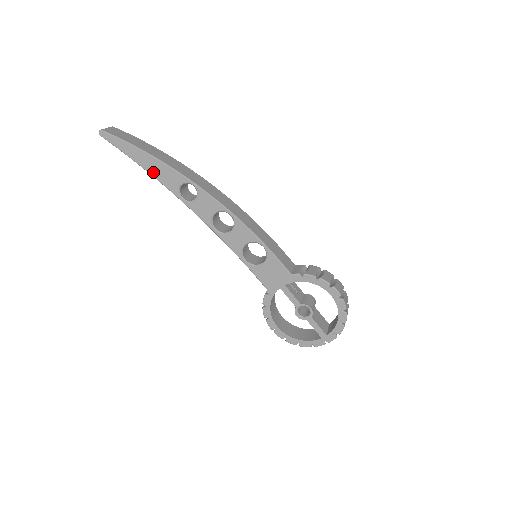
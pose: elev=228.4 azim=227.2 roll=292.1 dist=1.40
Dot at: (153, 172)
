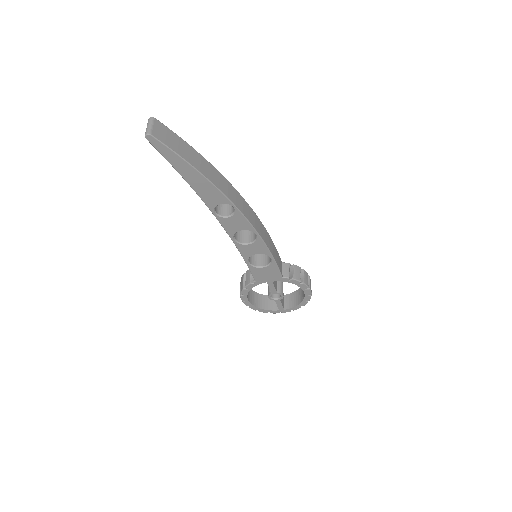
Dot at: (195, 187)
